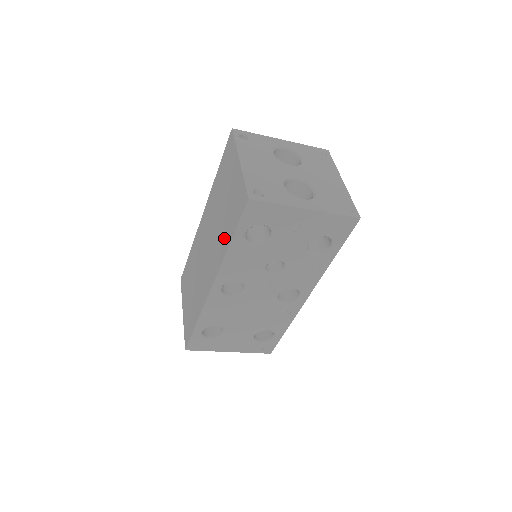
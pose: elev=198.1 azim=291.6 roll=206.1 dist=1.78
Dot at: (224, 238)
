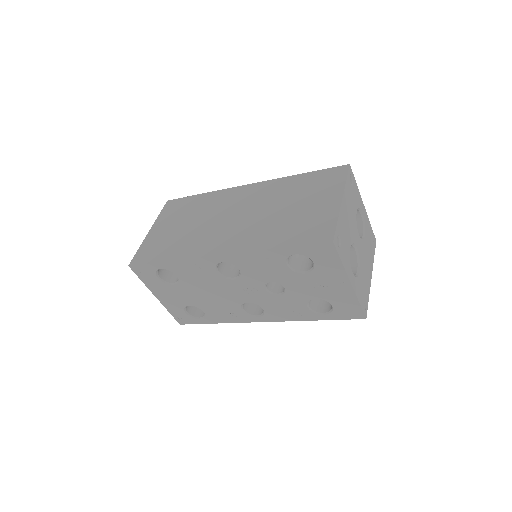
Dot at: (271, 236)
